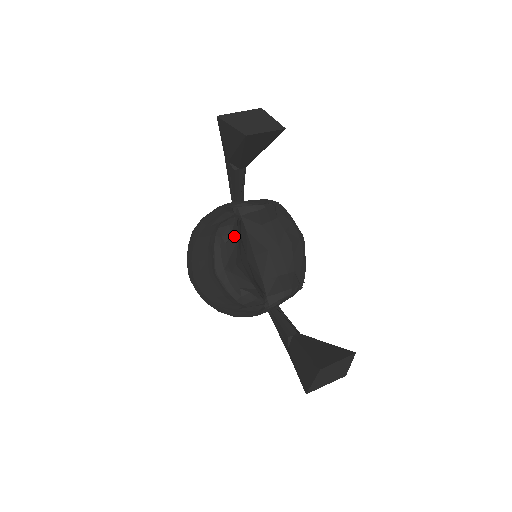
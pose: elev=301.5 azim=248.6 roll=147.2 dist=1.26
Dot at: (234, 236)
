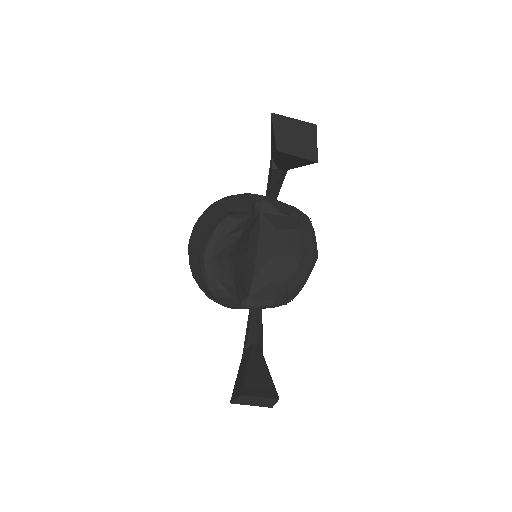
Dot at: (238, 231)
